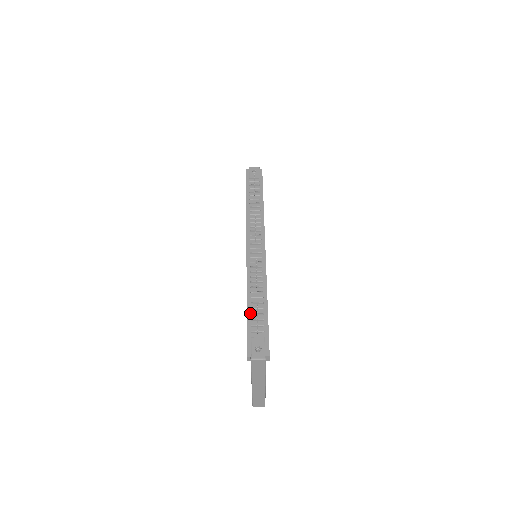
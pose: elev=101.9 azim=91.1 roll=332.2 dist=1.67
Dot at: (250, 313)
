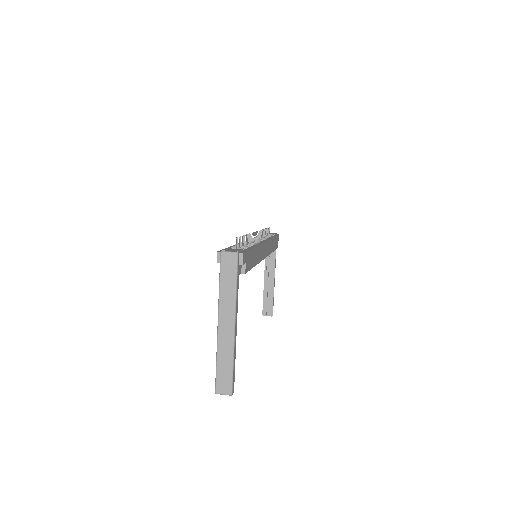
Dot at: occluded
